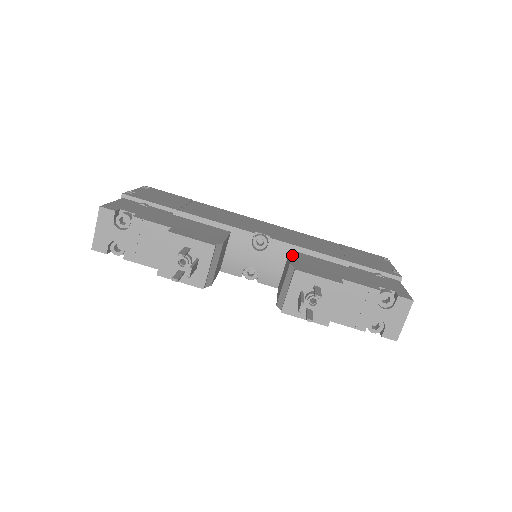
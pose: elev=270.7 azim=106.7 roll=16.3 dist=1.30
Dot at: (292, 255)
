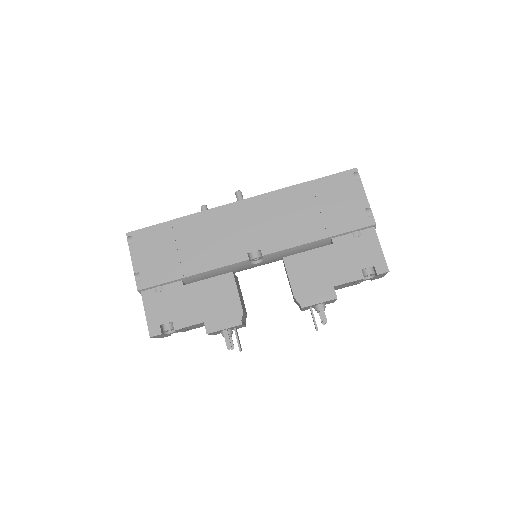
Dot at: (289, 273)
